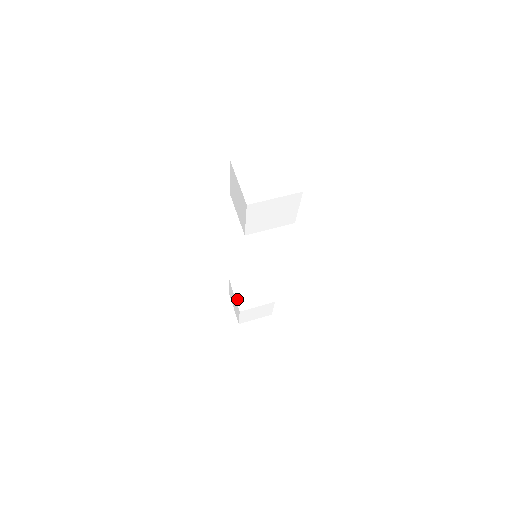
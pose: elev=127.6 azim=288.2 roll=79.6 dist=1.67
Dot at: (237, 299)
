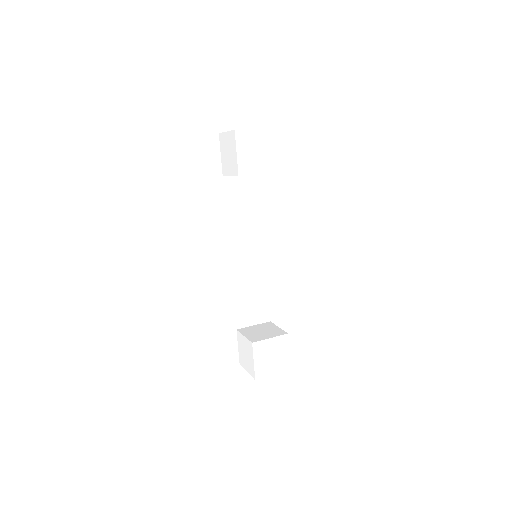
Dot at: (247, 337)
